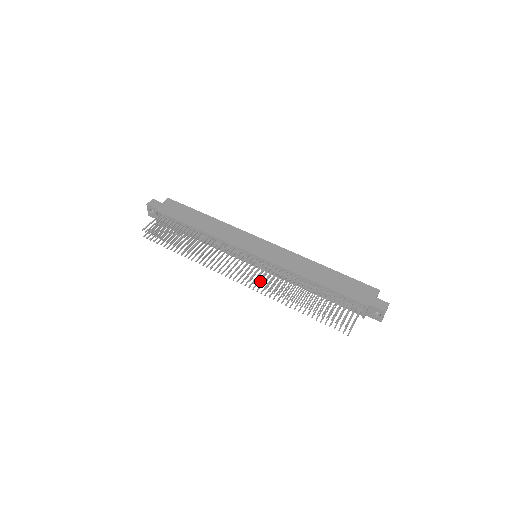
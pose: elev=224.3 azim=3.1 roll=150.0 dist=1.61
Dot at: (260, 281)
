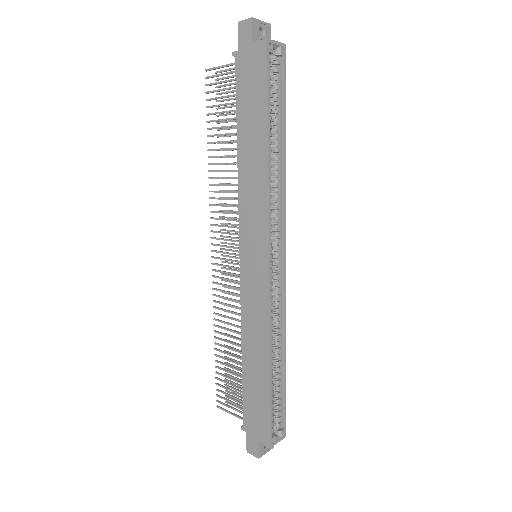
Dot at: (217, 284)
